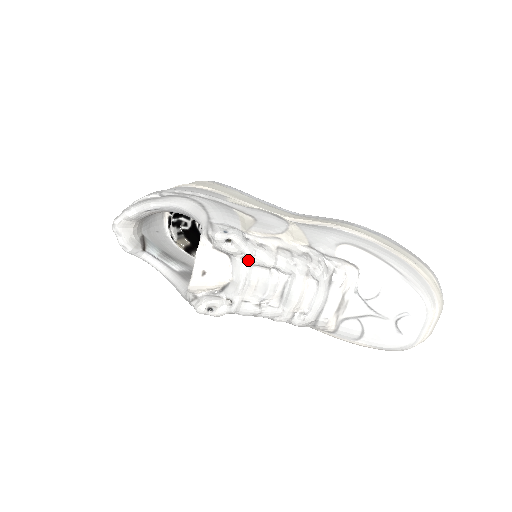
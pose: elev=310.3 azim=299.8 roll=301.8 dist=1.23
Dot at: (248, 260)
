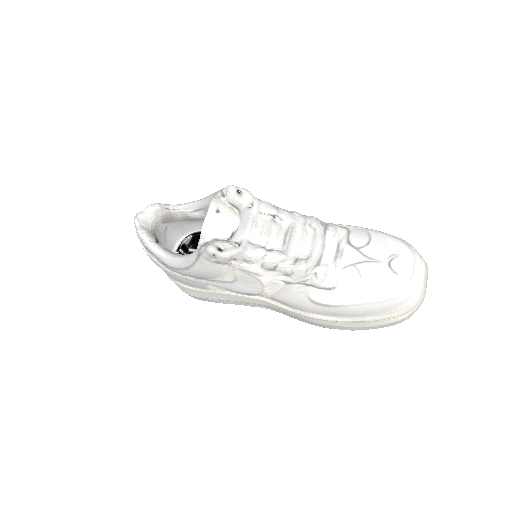
Dot at: (255, 205)
